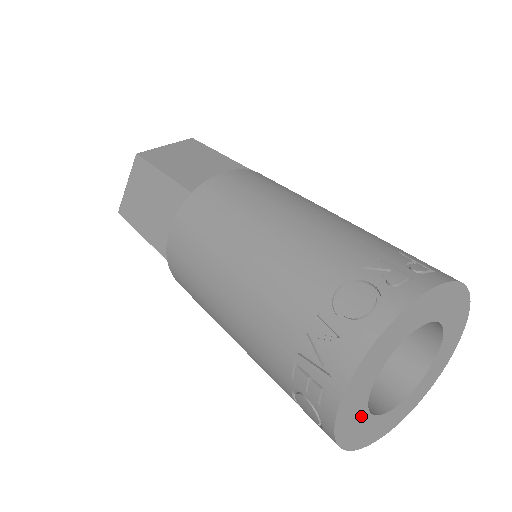
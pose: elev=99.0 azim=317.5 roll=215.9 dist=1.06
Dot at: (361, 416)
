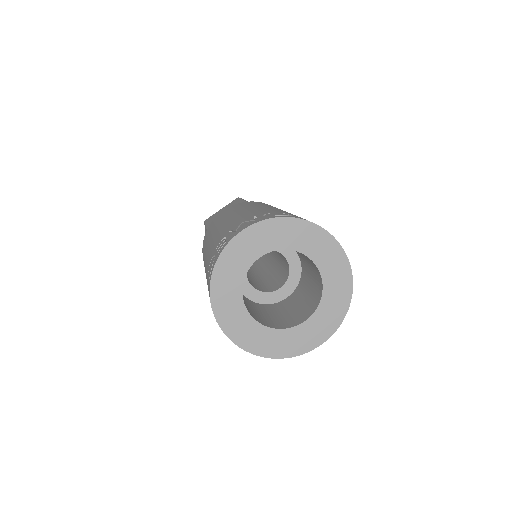
Dot at: (235, 285)
